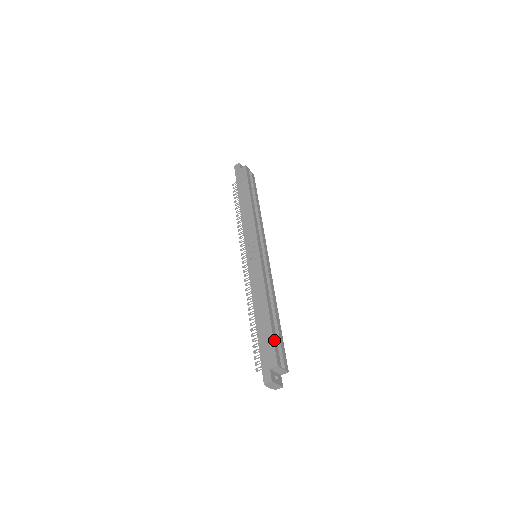
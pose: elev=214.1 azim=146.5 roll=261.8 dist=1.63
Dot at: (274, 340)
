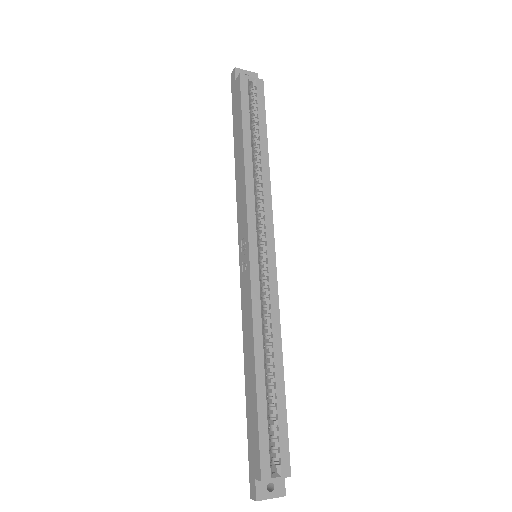
Dot at: (260, 432)
